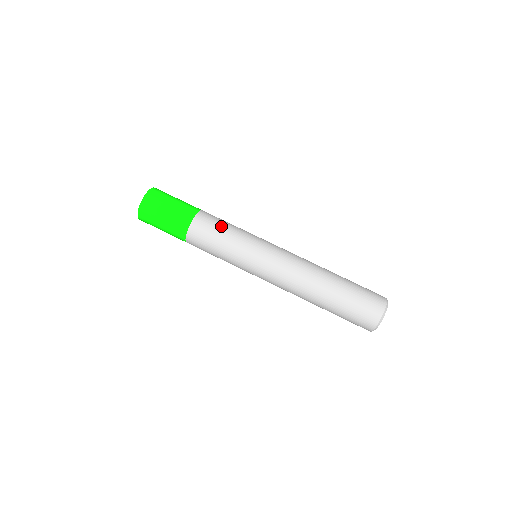
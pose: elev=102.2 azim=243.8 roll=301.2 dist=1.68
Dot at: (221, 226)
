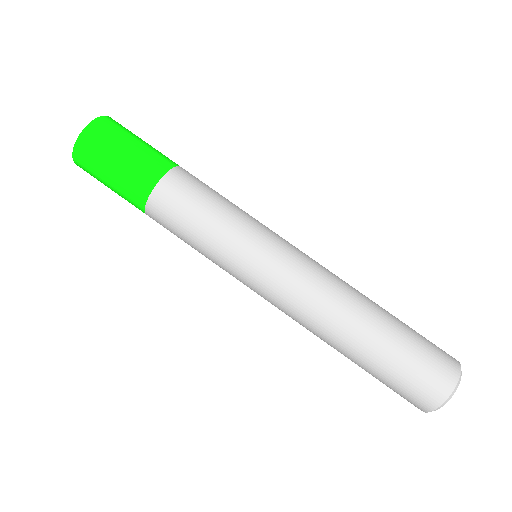
Dot at: (208, 195)
